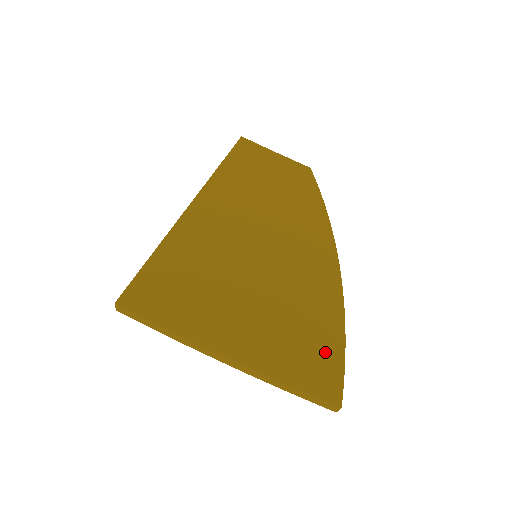
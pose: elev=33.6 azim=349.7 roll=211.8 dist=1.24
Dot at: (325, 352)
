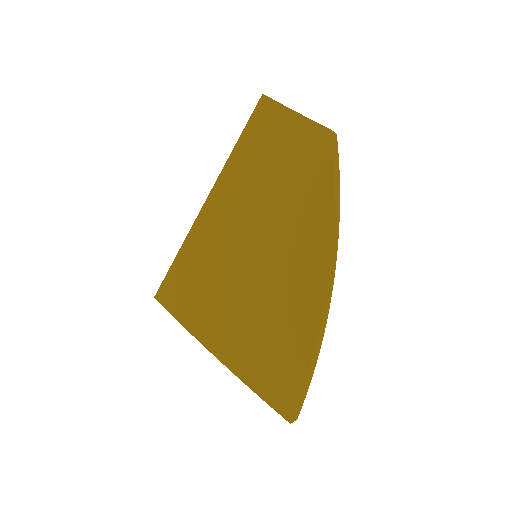
Dot at: (289, 370)
